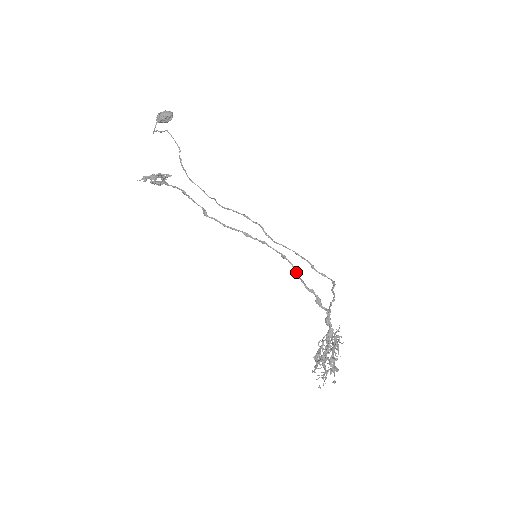
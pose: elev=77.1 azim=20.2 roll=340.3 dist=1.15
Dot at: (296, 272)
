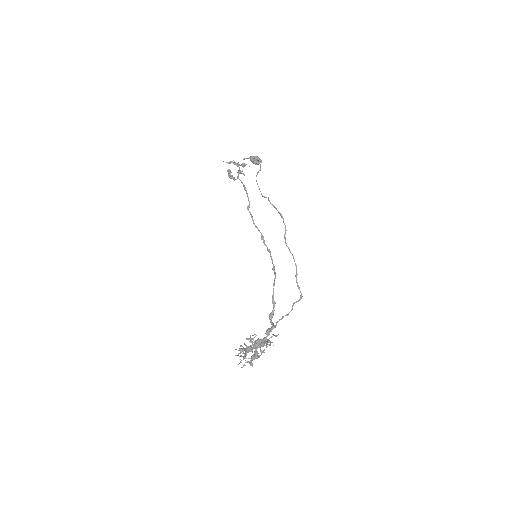
Dot at: (274, 283)
